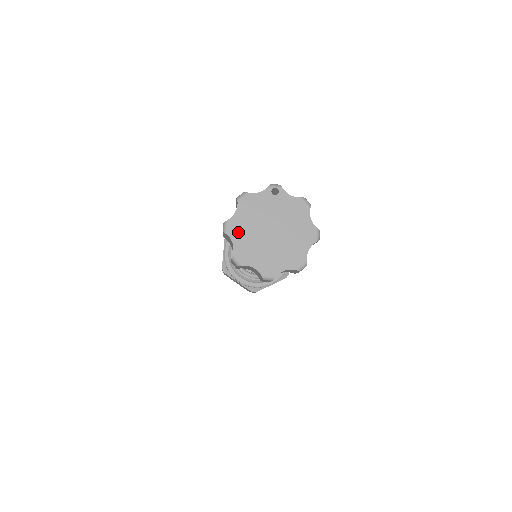
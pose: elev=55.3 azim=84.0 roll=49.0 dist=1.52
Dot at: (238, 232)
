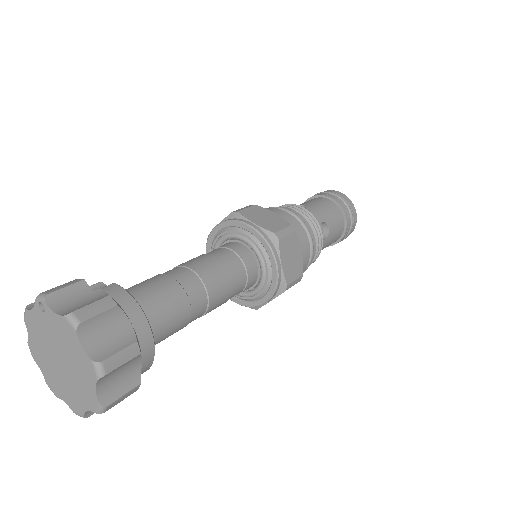
Dot at: (39, 358)
